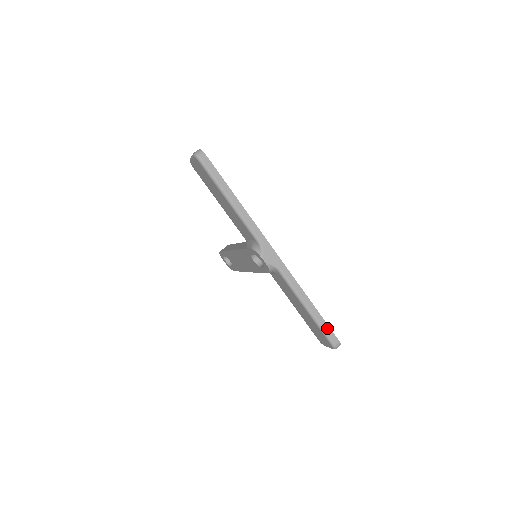
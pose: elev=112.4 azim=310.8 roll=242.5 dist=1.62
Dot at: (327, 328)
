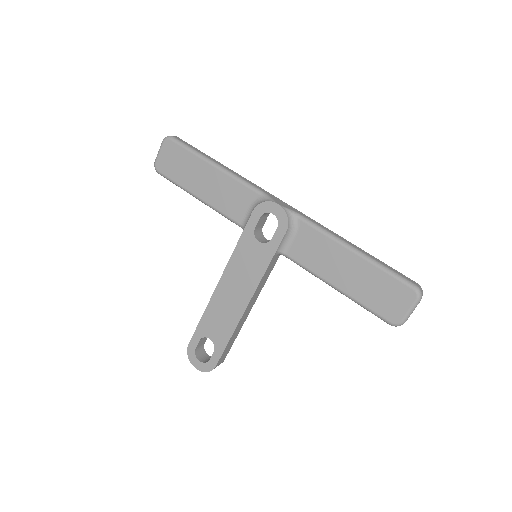
Dot at: (393, 269)
